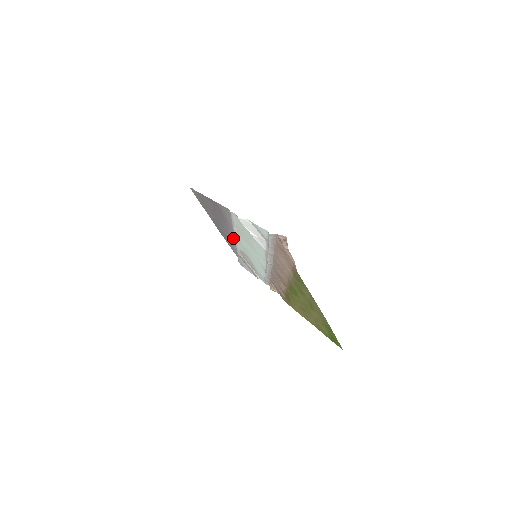
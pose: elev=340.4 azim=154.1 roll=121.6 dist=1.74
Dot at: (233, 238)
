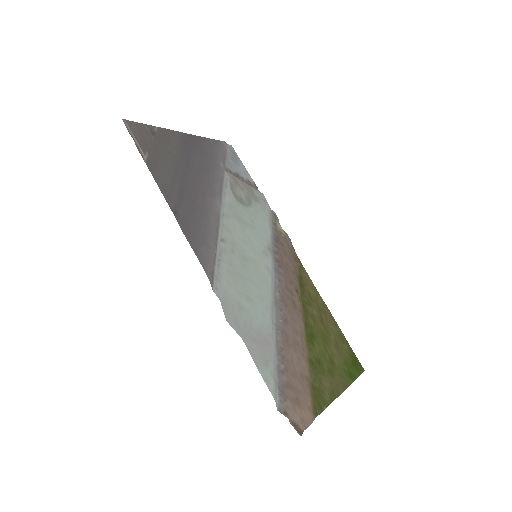
Dot at: (217, 193)
